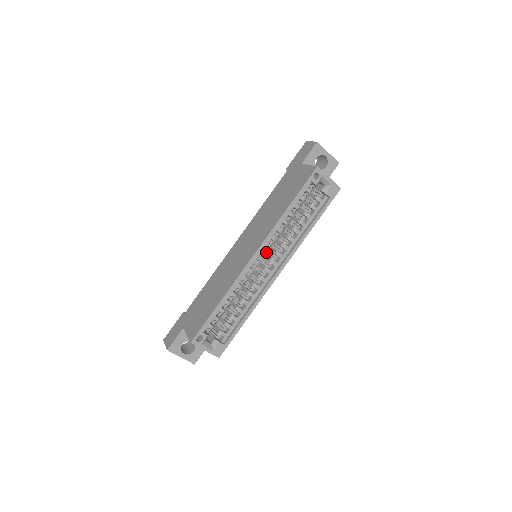
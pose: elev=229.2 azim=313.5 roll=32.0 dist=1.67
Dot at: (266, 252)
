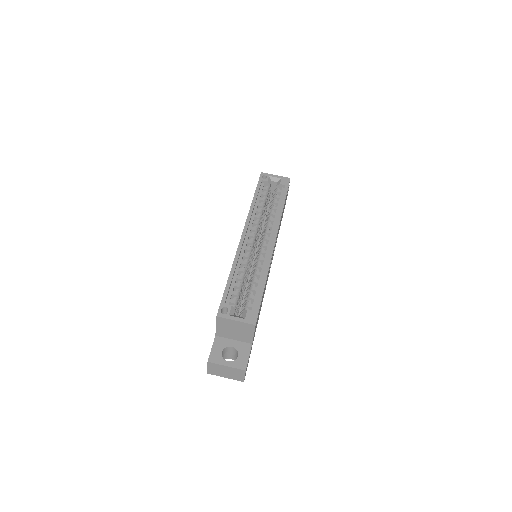
Dot at: (255, 235)
